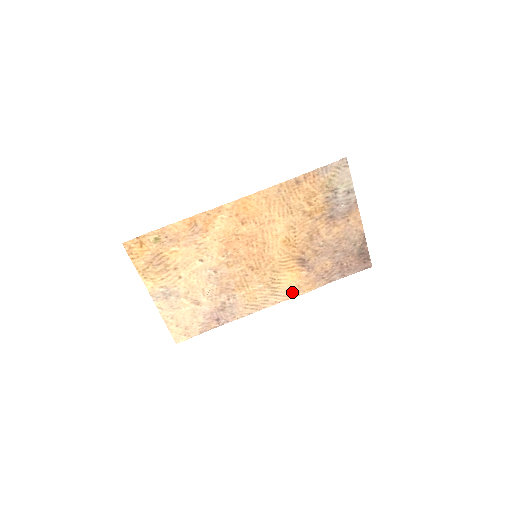
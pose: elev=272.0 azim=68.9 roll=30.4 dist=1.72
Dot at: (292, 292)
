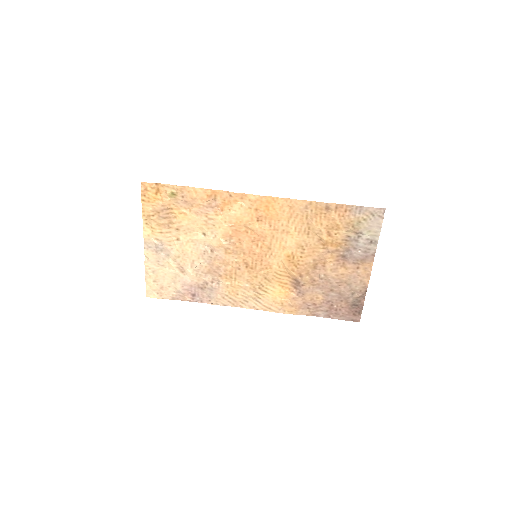
Dot at: (273, 306)
